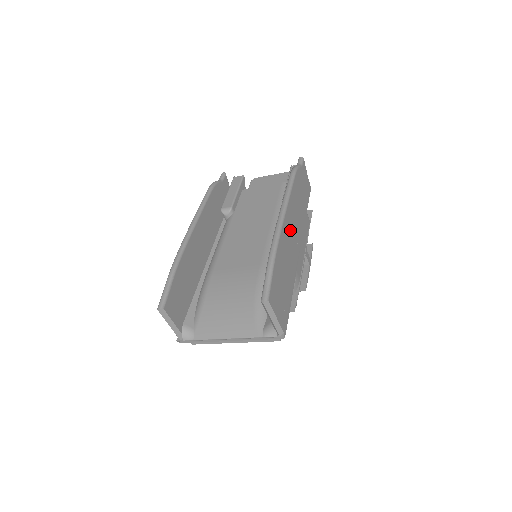
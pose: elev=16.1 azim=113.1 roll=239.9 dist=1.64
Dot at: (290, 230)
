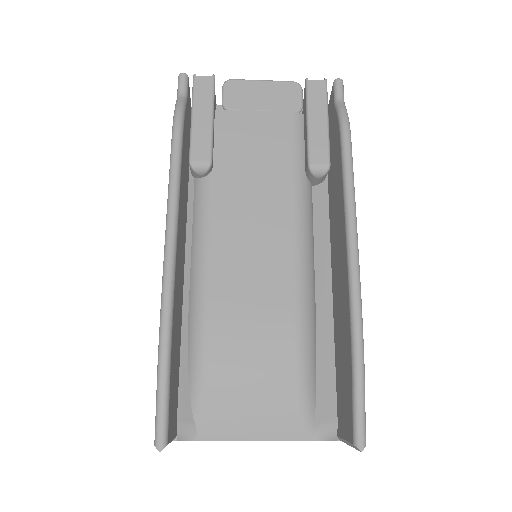
Dot at: occluded
